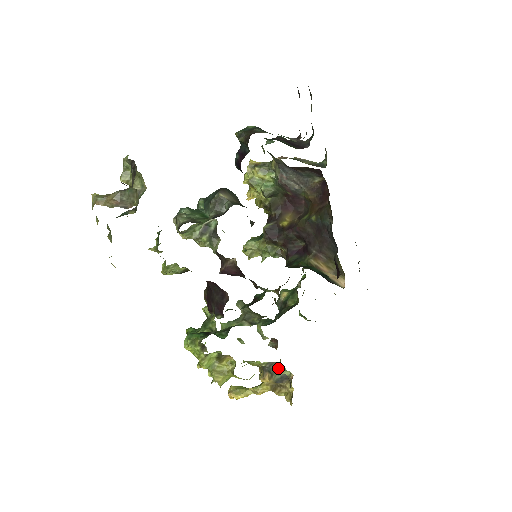
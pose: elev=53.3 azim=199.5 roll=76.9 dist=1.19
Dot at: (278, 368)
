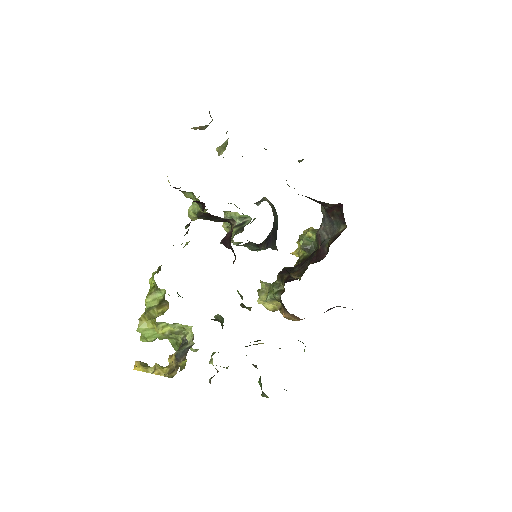
Dot at: occluded
